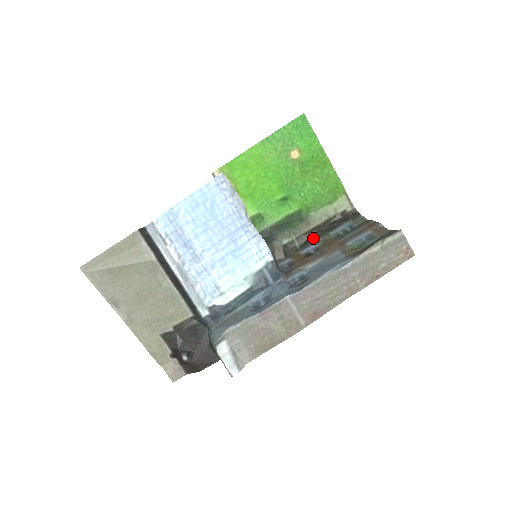
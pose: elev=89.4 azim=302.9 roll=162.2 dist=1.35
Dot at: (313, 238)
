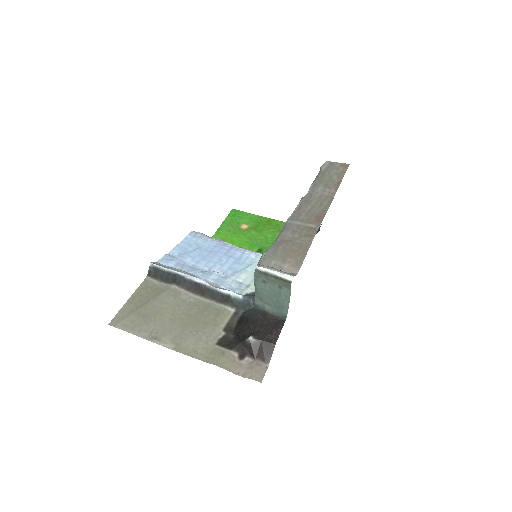
Dot at: occluded
